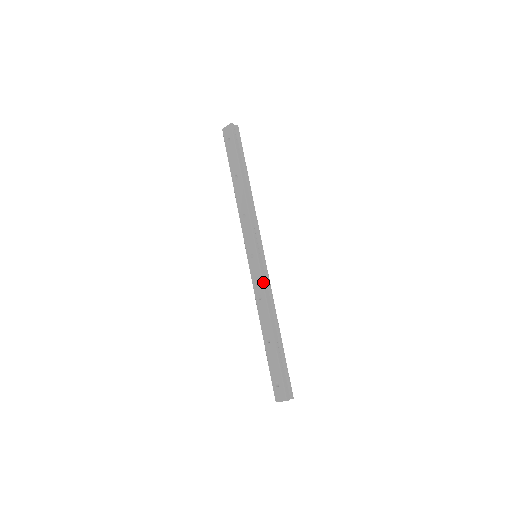
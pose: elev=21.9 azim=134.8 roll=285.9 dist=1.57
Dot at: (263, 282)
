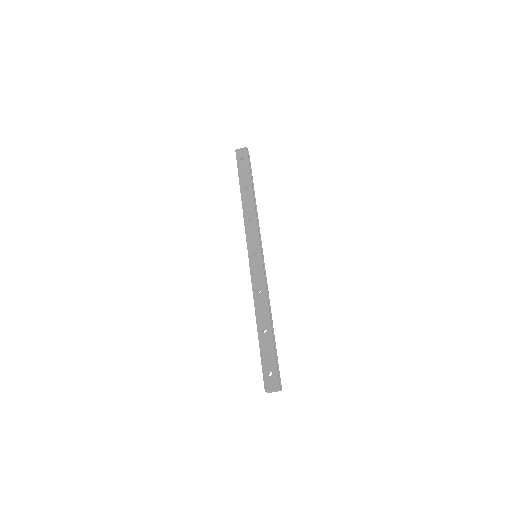
Dot at: (264, 277)
